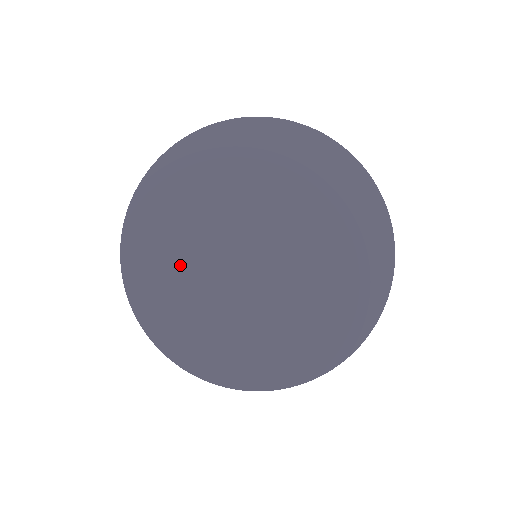
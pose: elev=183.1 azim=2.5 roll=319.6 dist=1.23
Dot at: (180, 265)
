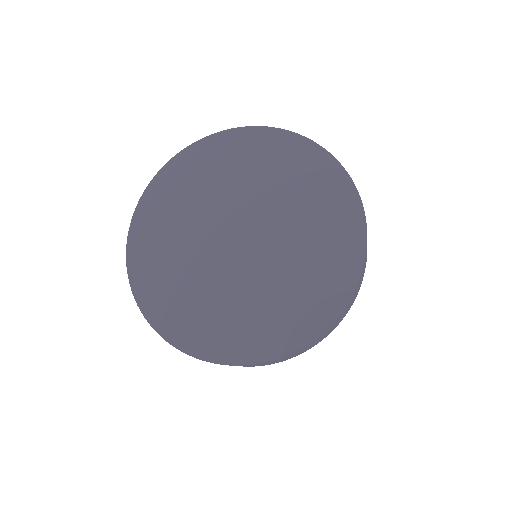
Dot at: (185, 285)
